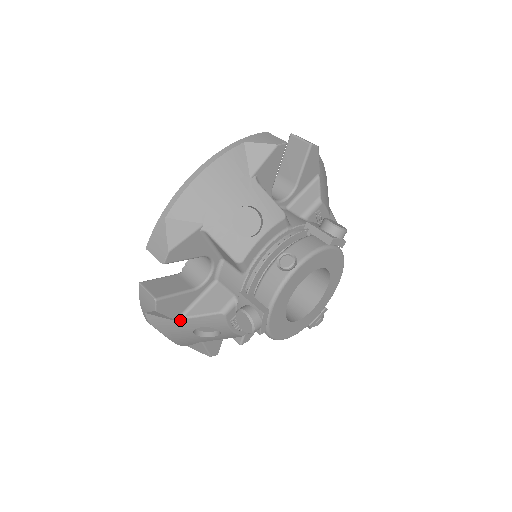
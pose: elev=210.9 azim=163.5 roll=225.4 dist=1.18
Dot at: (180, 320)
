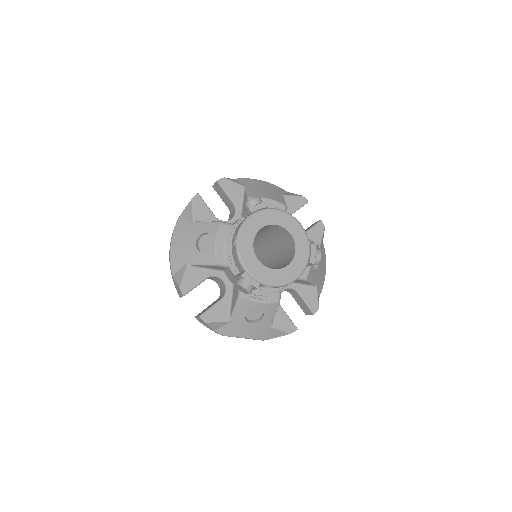
Dot at: (231, 320)
